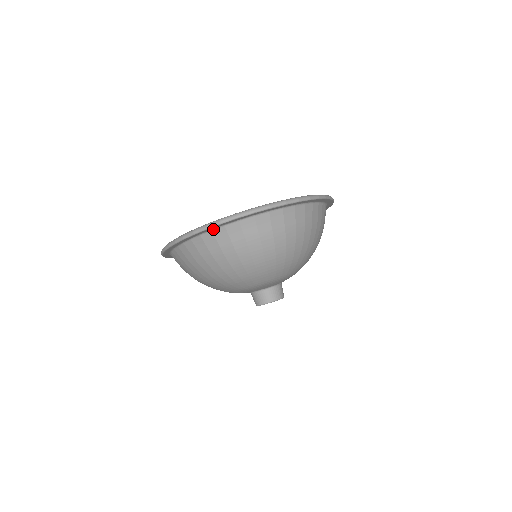
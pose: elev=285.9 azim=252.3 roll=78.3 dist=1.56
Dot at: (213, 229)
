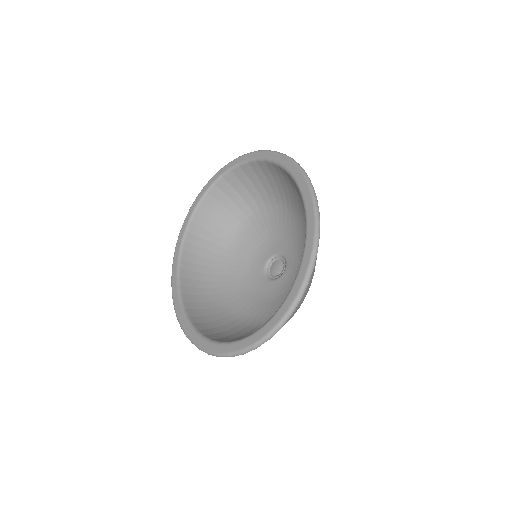
Dot at: occluded
